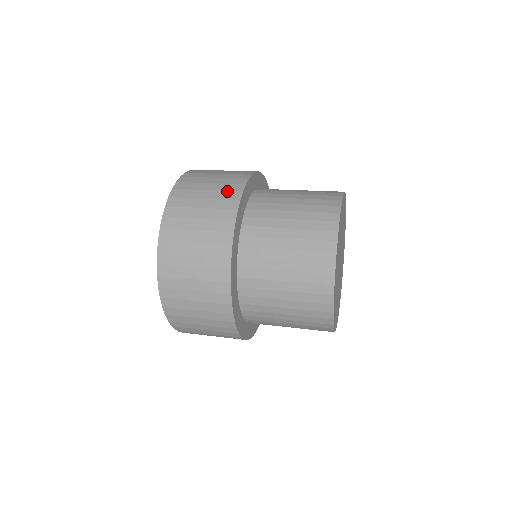
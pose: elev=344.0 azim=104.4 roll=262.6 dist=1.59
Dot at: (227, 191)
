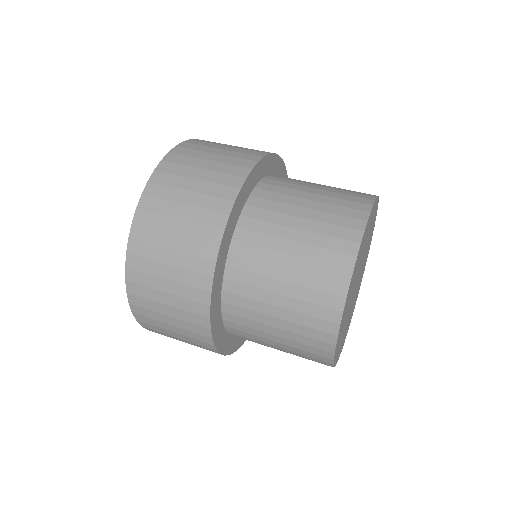
Dot at: (196, 257)
